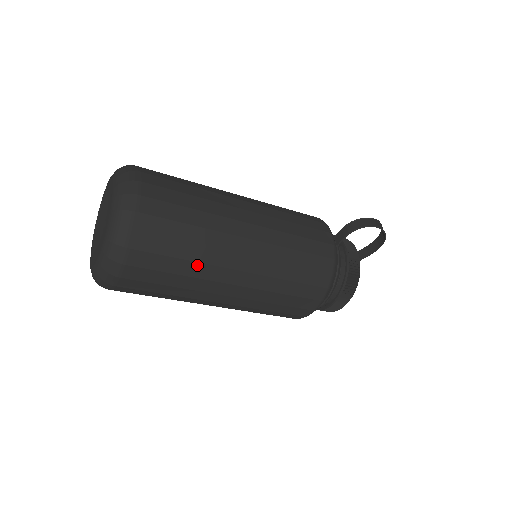
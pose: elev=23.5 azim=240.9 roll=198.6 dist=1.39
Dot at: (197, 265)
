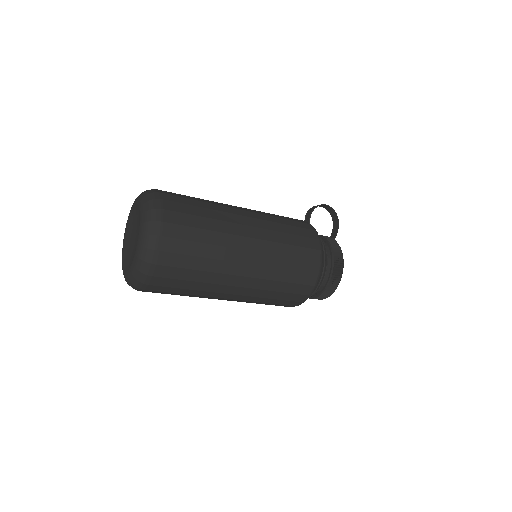
Dot at: (215, 222)
